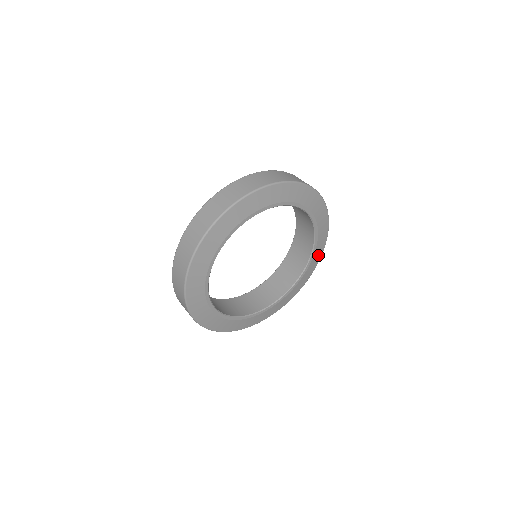
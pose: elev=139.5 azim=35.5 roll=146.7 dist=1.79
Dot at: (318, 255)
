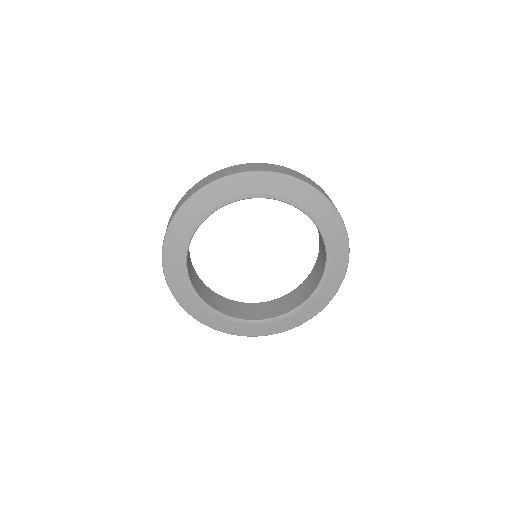
Dot at: (273, 329)
